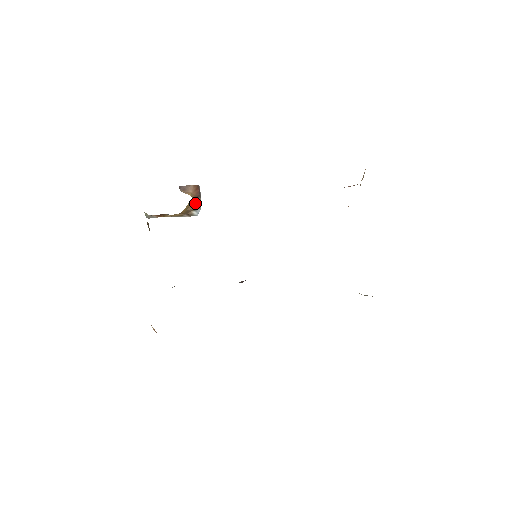
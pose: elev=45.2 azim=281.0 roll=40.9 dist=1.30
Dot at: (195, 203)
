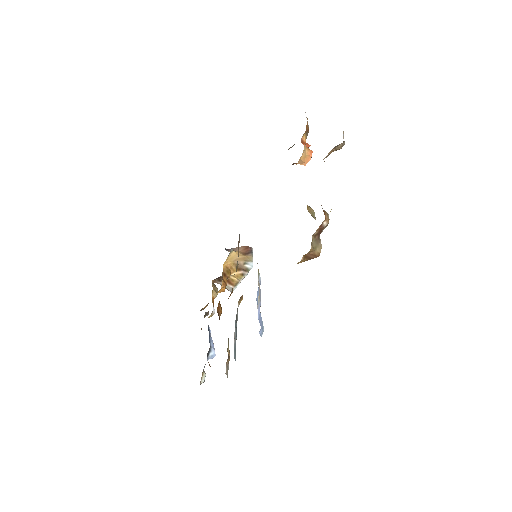
Dot at: (243, 257)
